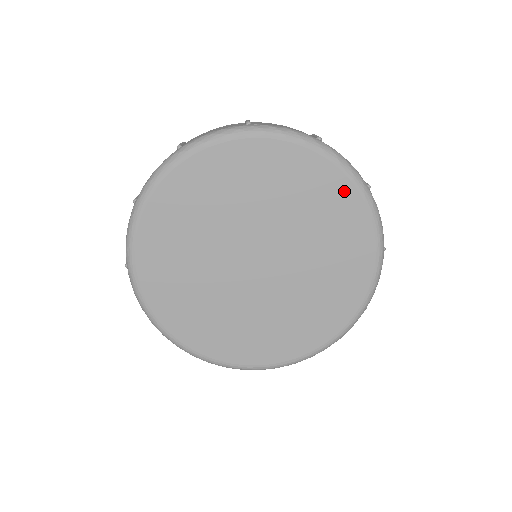
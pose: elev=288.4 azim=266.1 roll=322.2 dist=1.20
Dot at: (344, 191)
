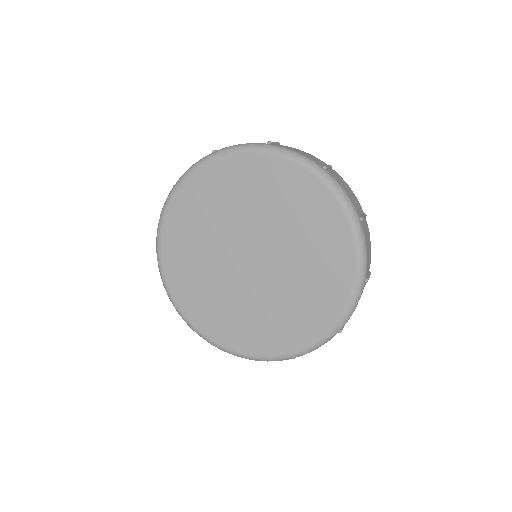
Dot at: (334, 216)
